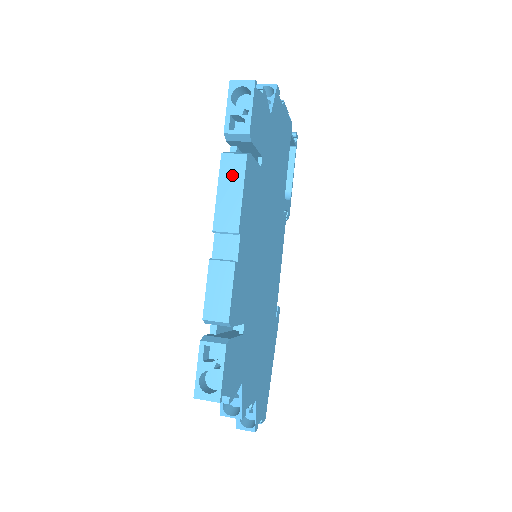
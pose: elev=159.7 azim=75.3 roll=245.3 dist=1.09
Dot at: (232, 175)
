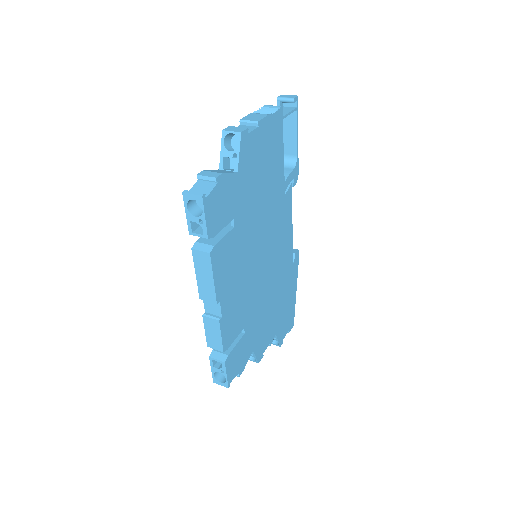
Dot at: (203, 266)
